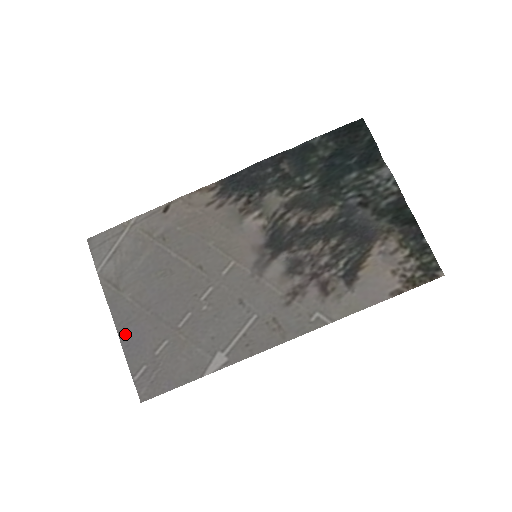
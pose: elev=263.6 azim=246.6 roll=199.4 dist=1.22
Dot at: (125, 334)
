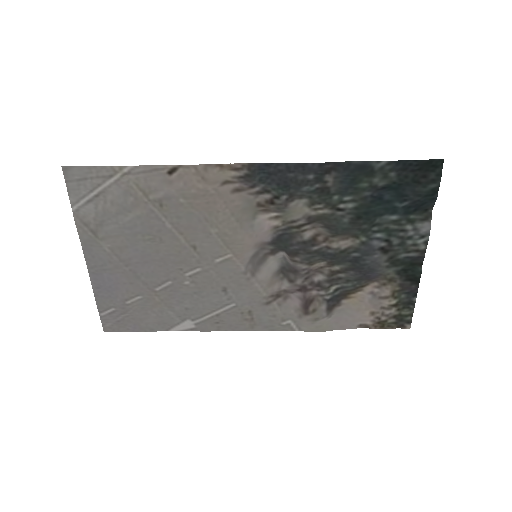
Dot at: (97, 277)
